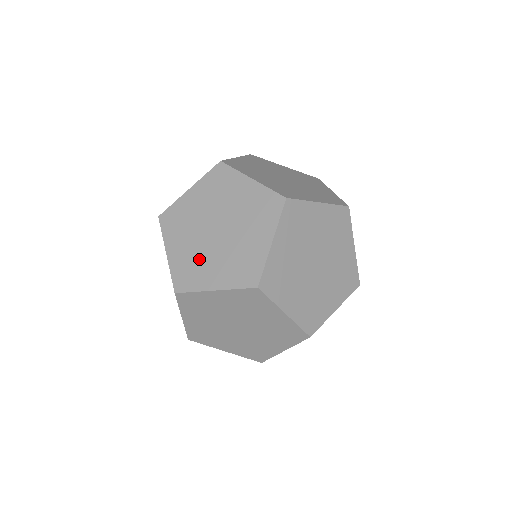
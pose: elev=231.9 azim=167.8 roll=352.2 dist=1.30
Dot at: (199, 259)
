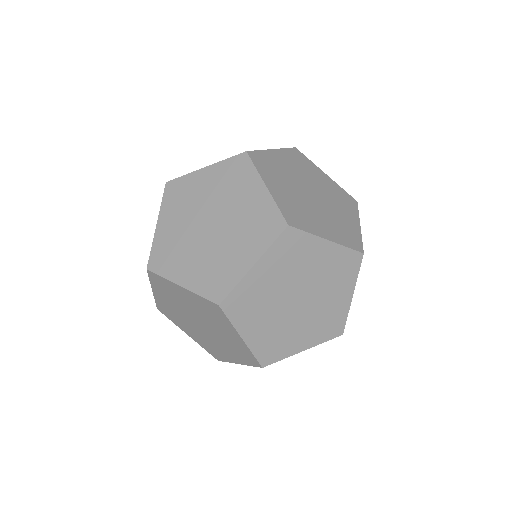
Dot at: (215, 259)
